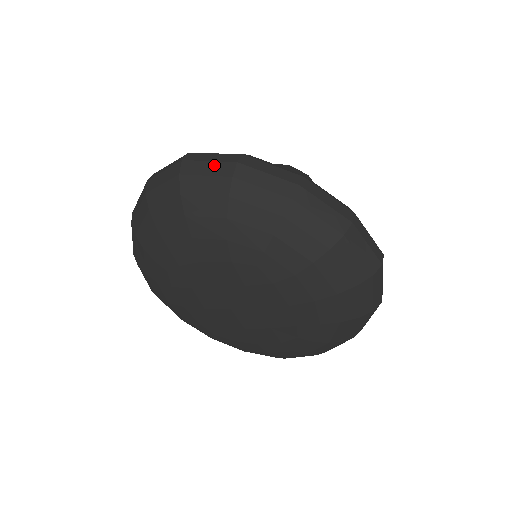
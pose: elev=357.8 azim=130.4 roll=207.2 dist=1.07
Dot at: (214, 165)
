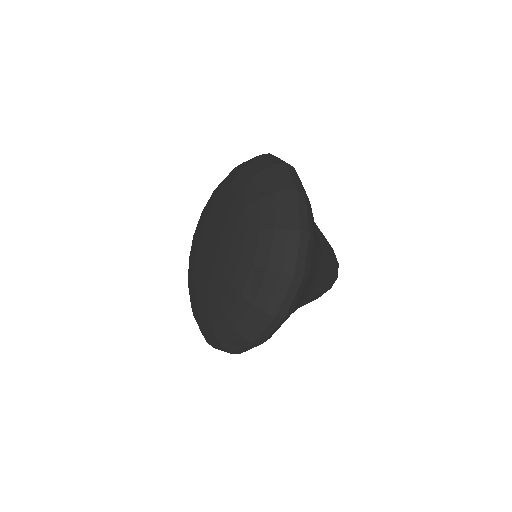
Dot at: (276, 159)
